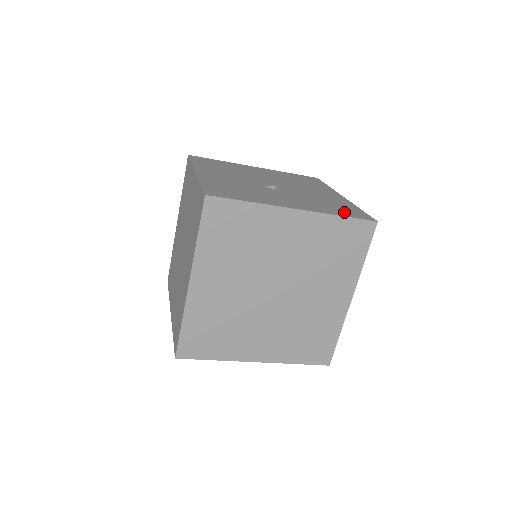
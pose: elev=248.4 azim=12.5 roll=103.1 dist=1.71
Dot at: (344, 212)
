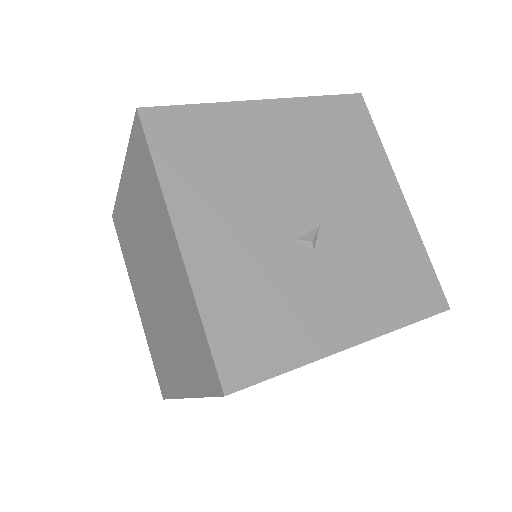
Dot at: (410, 300)
